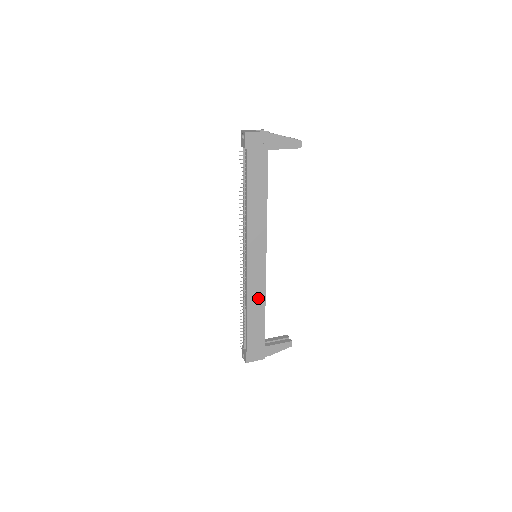
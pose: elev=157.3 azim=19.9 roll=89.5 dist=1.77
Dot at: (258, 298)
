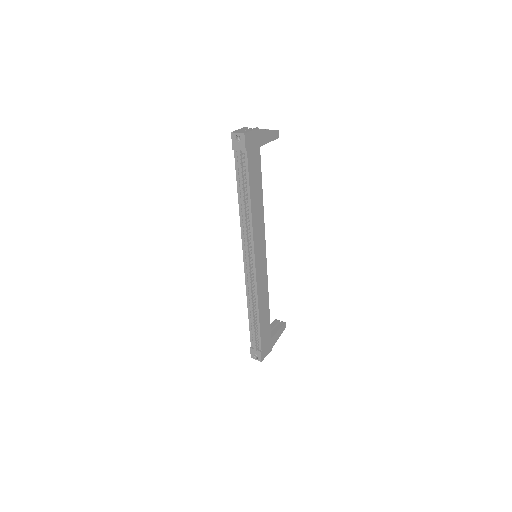
Dot at: (264, 296)
